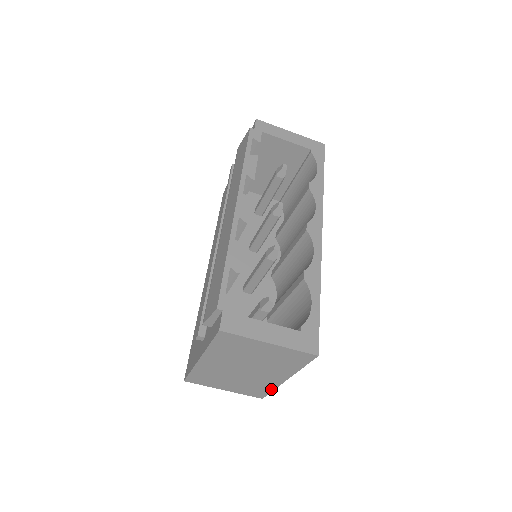
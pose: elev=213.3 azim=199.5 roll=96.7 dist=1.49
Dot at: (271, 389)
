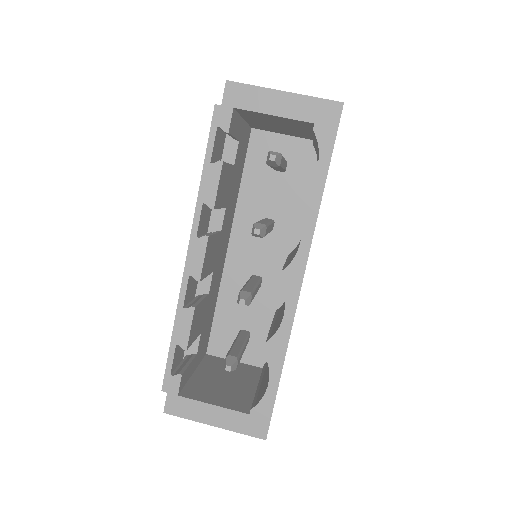
Dot at: occluded
